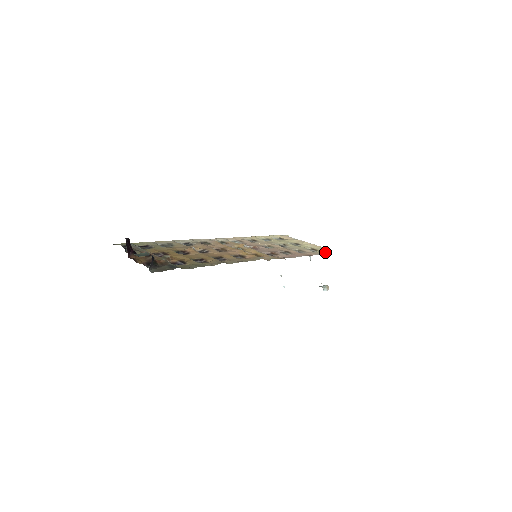
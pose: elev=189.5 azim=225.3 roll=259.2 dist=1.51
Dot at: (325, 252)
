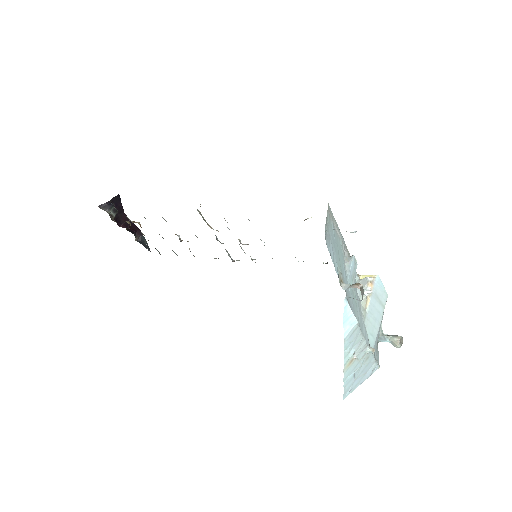
Dot at: occluded
